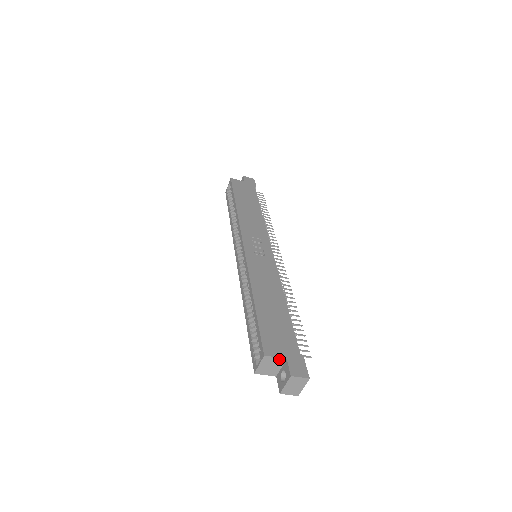
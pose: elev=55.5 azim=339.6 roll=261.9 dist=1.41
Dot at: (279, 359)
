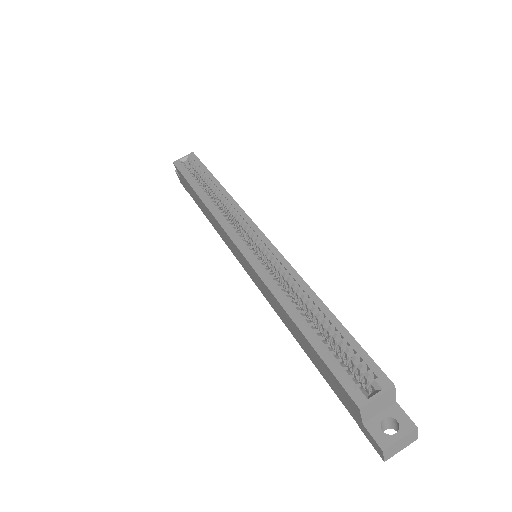
Dot at: (393, 398)
